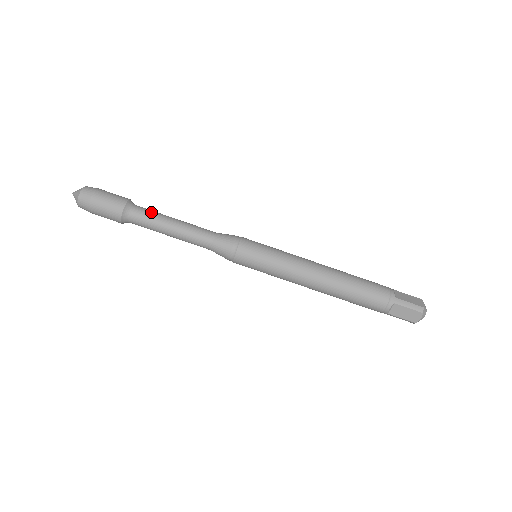
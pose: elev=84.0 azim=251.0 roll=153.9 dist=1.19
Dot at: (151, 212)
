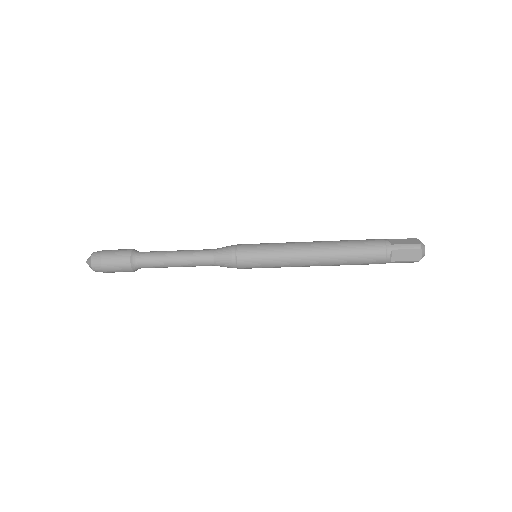
Dot at: (154, 264)
